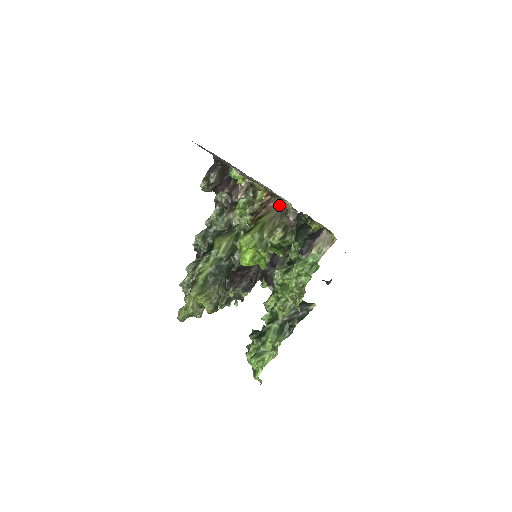
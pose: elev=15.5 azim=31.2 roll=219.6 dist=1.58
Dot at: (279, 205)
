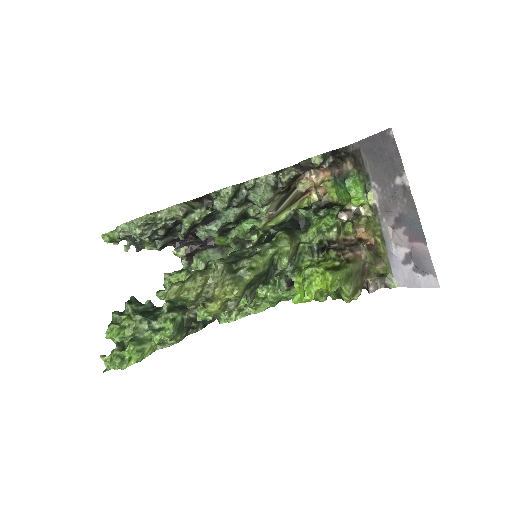
Dot at: (364, 260)
